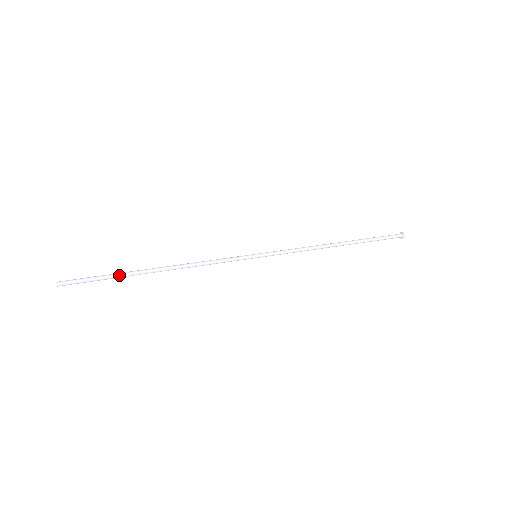
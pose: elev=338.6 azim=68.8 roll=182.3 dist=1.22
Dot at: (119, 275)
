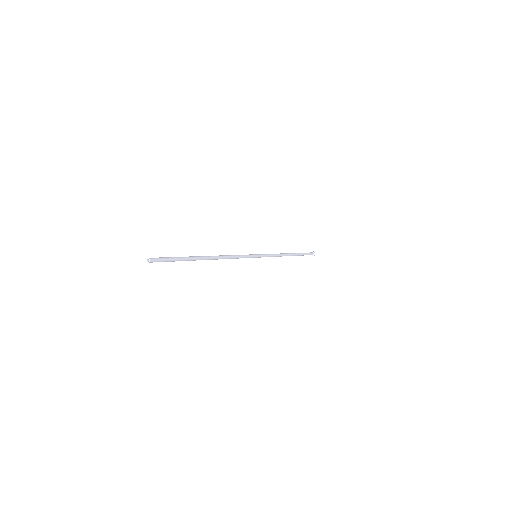
Dot at: (187, 257)
